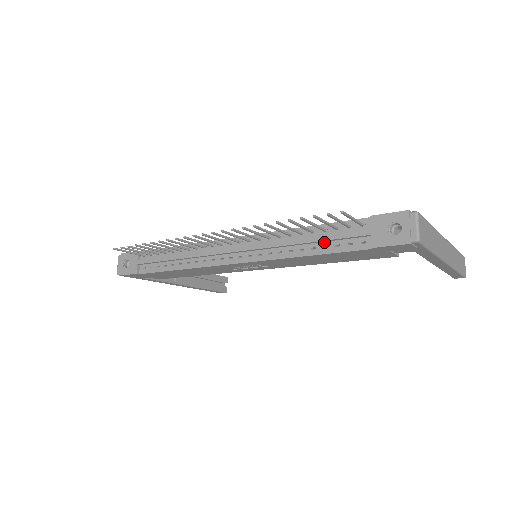
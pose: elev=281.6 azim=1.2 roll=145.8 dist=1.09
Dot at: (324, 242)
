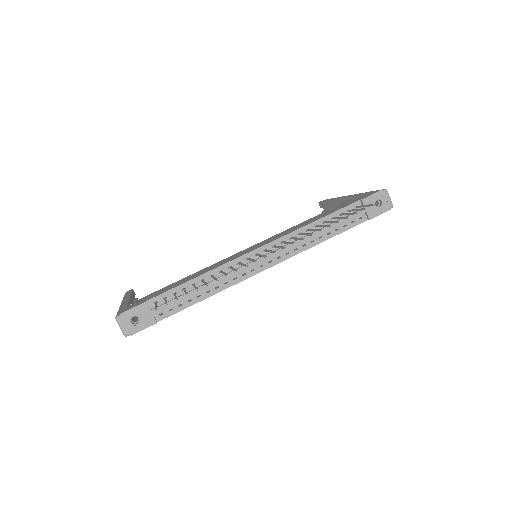
Dot at: (335, 227)
